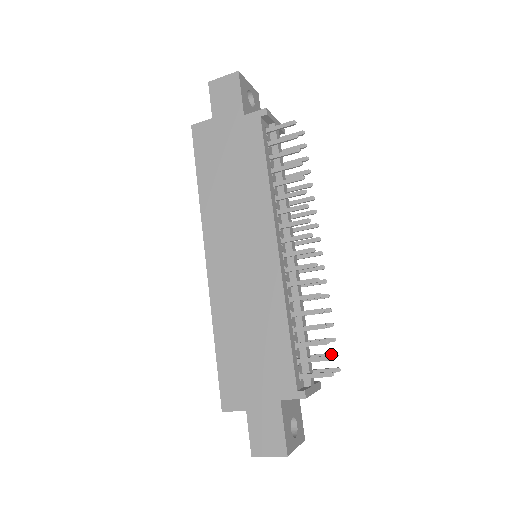
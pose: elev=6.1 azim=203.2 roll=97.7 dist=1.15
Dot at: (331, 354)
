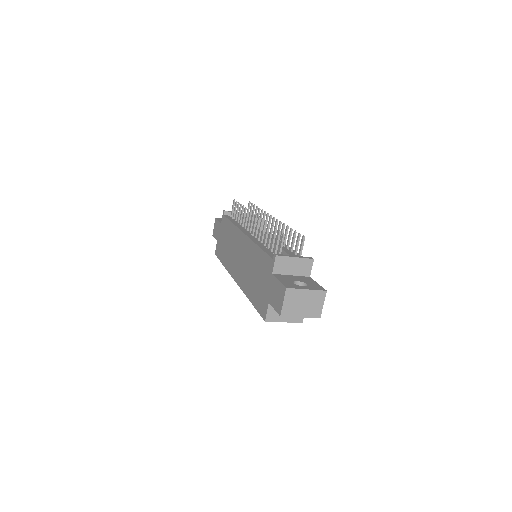
Dot at: (297, 237)
